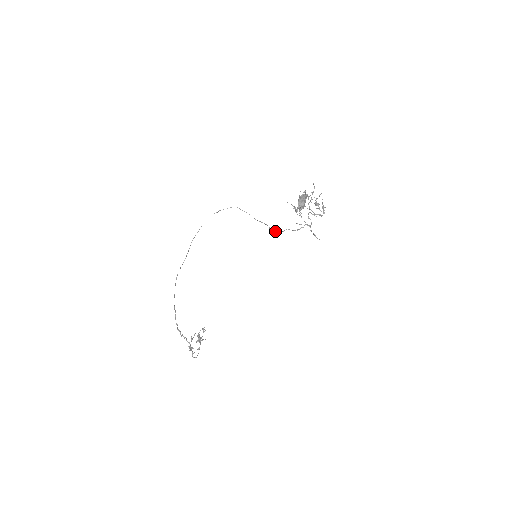
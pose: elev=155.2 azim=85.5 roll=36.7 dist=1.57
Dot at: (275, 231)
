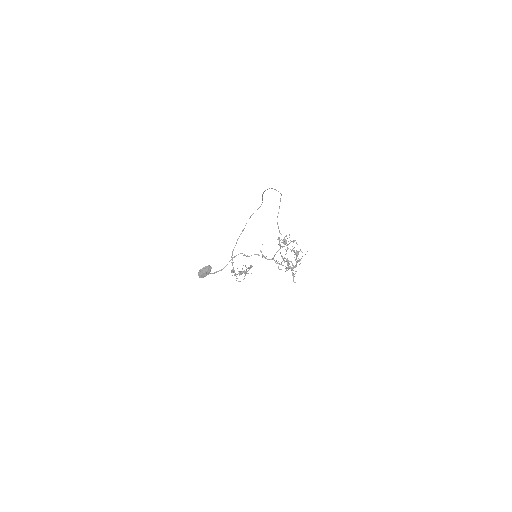
Dot at: (279, 245)
